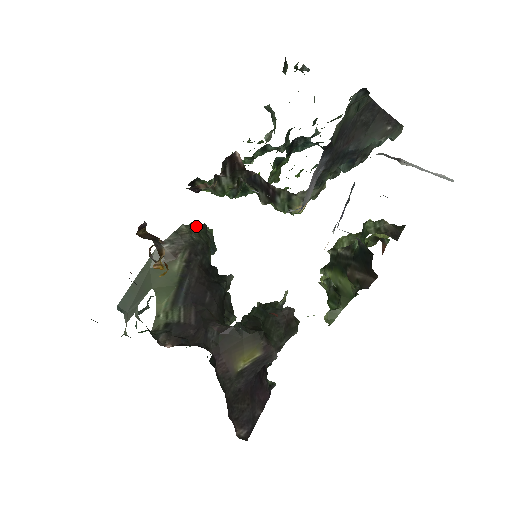
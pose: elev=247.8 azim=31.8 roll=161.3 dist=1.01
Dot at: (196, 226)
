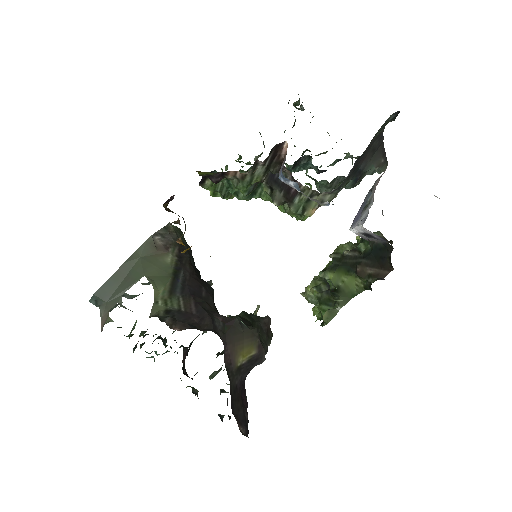
Dot at: (178, 229)
